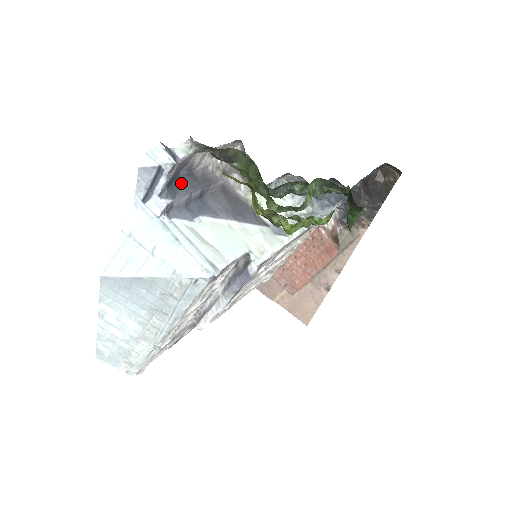
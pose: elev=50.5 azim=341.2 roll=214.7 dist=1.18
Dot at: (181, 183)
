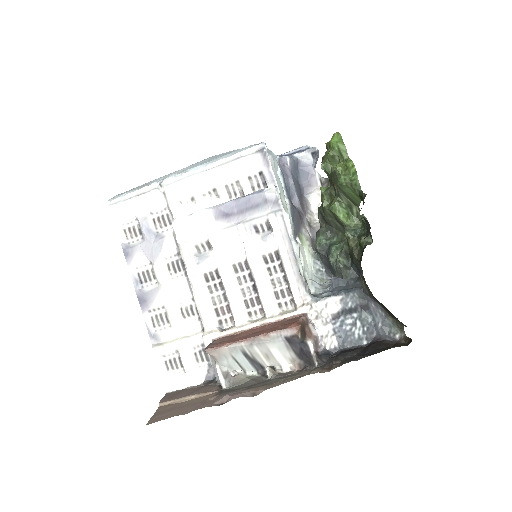
Dot at: (297, 181)
